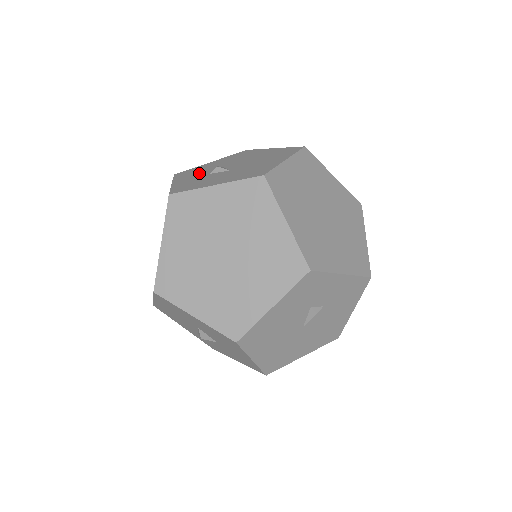
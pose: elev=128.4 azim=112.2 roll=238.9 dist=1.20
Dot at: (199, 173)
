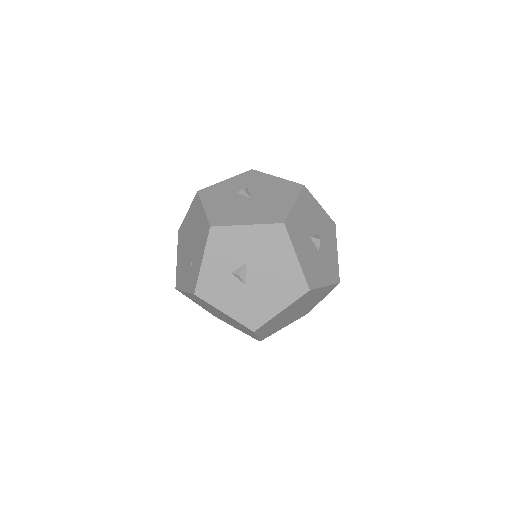
Dot at: (226, 258)
